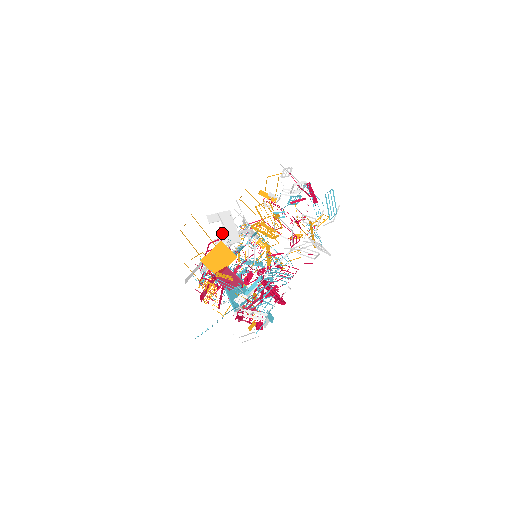
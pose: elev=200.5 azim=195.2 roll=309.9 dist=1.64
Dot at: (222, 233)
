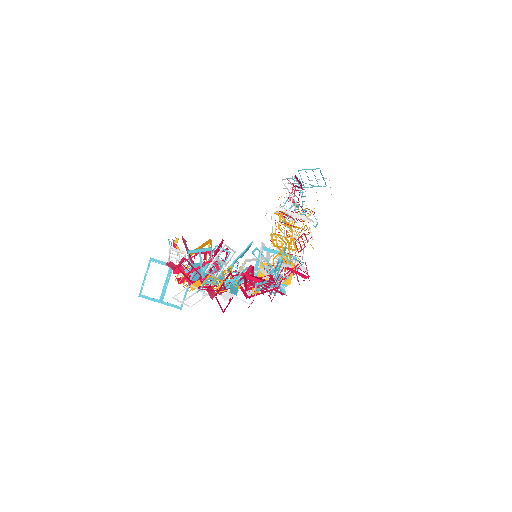
Dot at: occluded
